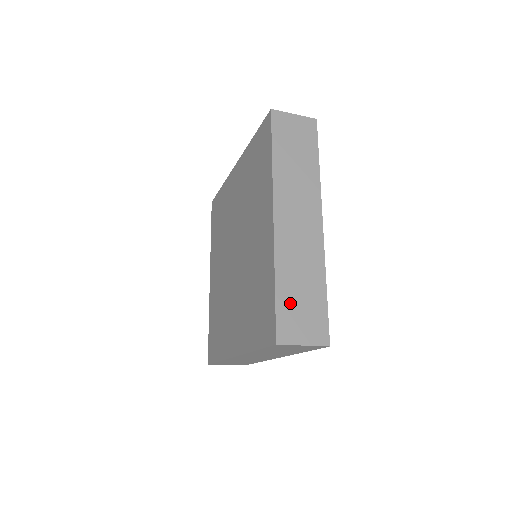
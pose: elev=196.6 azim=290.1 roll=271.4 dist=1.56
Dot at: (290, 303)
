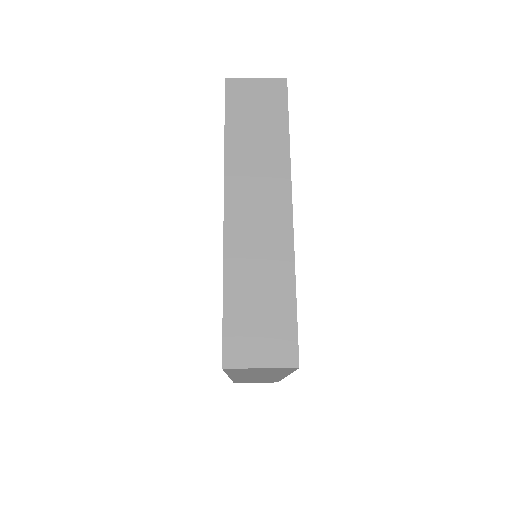
Dot at: (246, 381)
